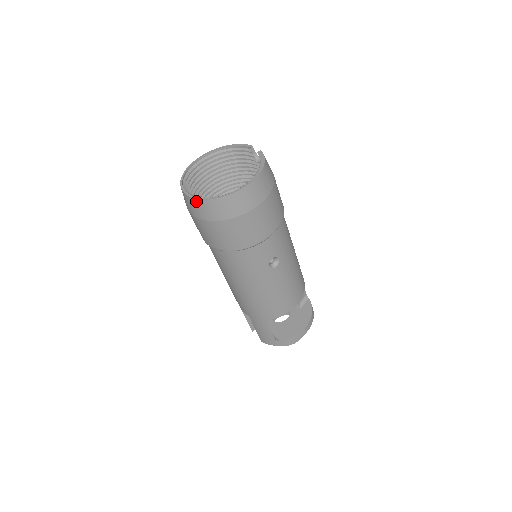
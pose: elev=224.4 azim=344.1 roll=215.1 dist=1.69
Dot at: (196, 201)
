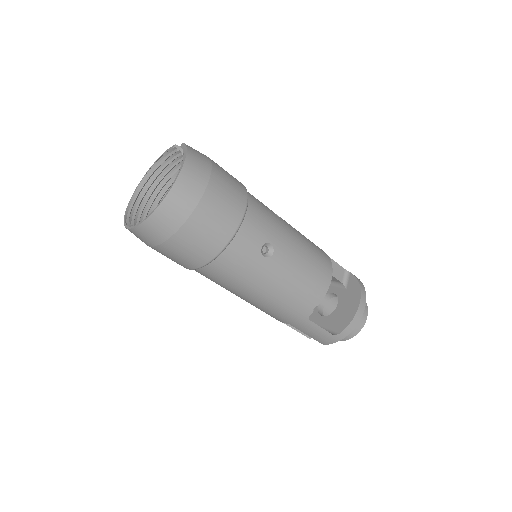
Dot at: (138, 229)
